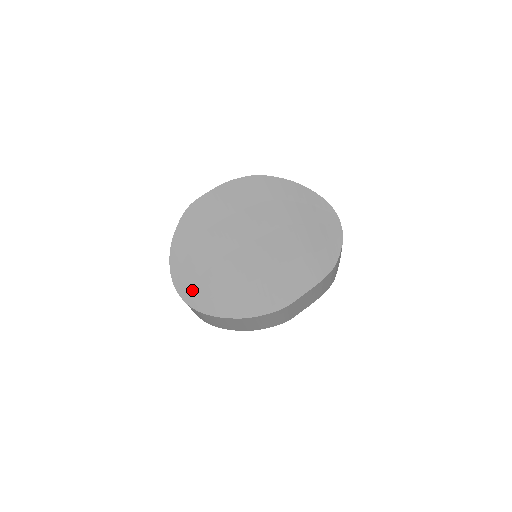
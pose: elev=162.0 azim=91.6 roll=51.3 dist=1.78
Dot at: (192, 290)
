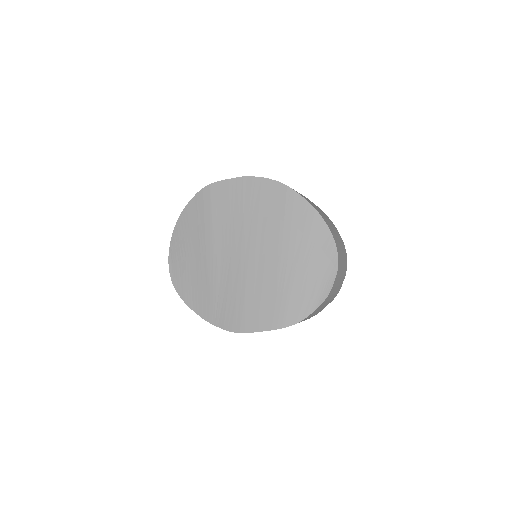
Dot at: (179, 268)
